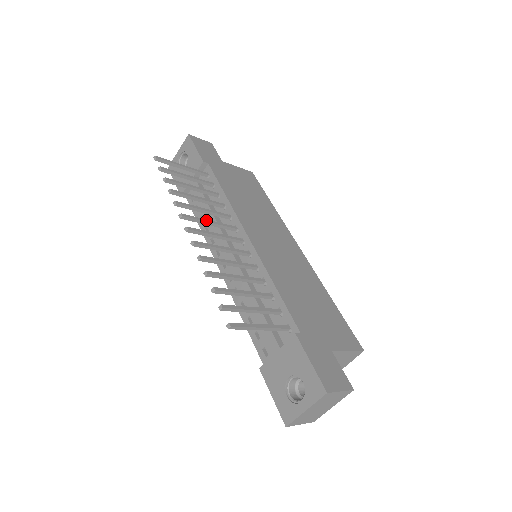
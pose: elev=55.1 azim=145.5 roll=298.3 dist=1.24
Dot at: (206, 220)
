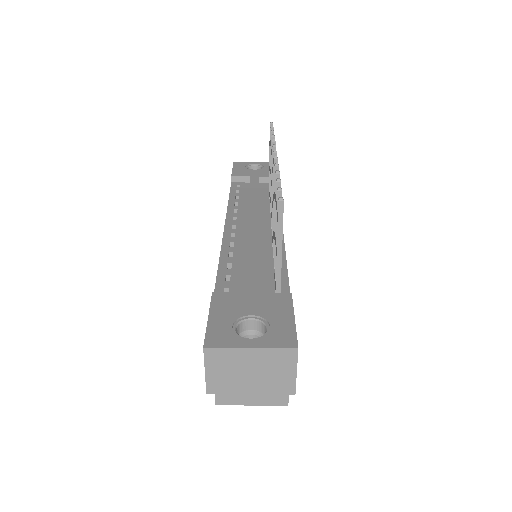
Dot at: occluded
